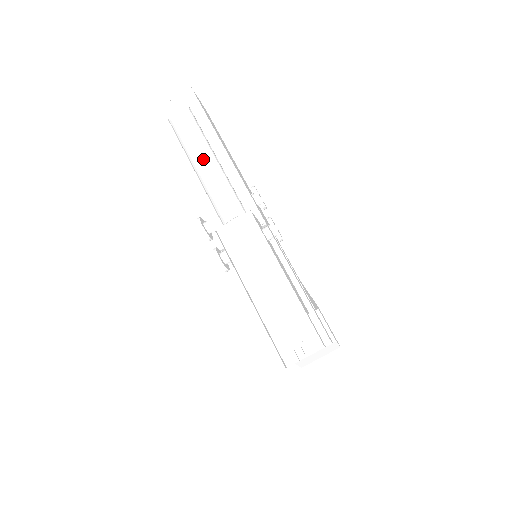
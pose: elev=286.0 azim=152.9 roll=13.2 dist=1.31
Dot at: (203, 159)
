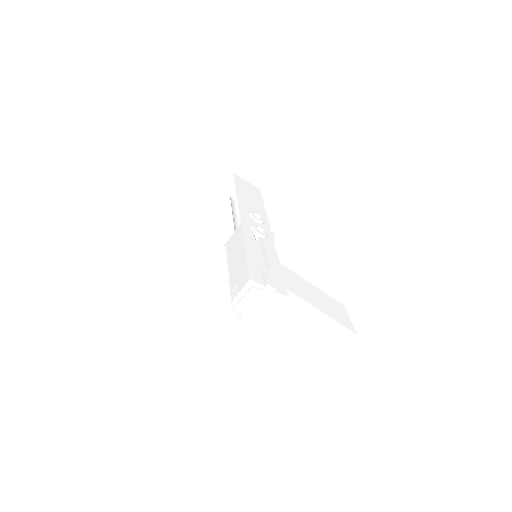
Dot at: occluded
